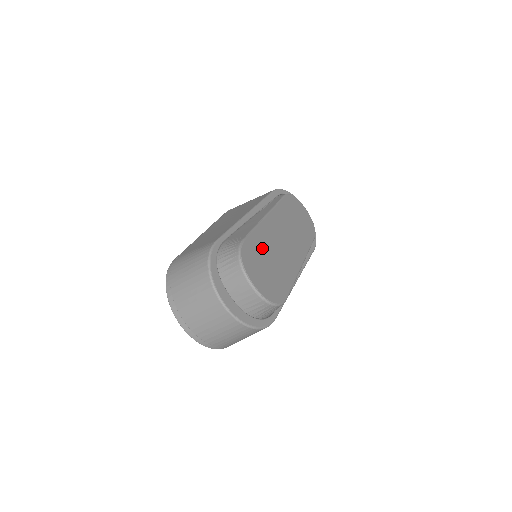
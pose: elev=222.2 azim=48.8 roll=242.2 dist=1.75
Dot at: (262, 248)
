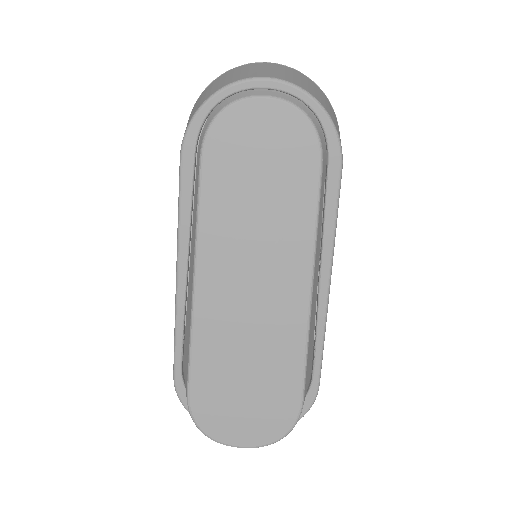
Dot at: (221, 370)
